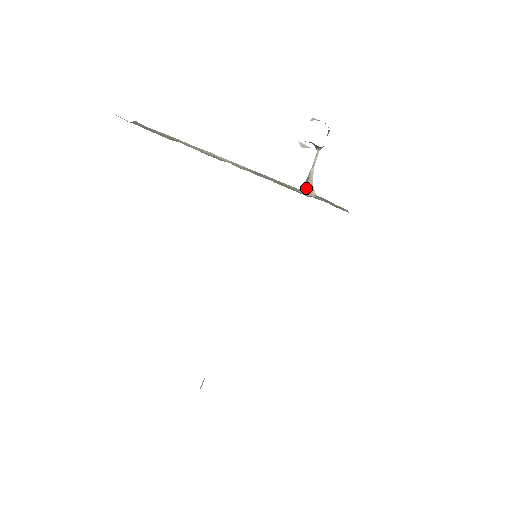
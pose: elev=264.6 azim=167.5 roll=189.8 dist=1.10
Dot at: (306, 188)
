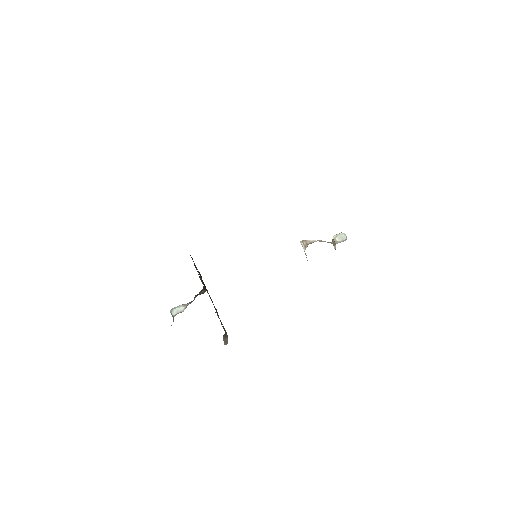
Dot at: (305, 245)
